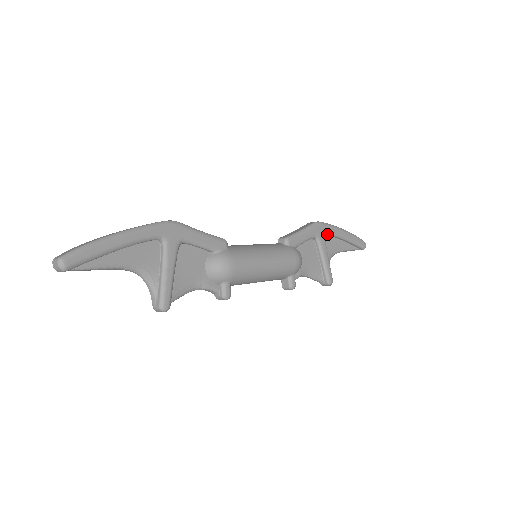
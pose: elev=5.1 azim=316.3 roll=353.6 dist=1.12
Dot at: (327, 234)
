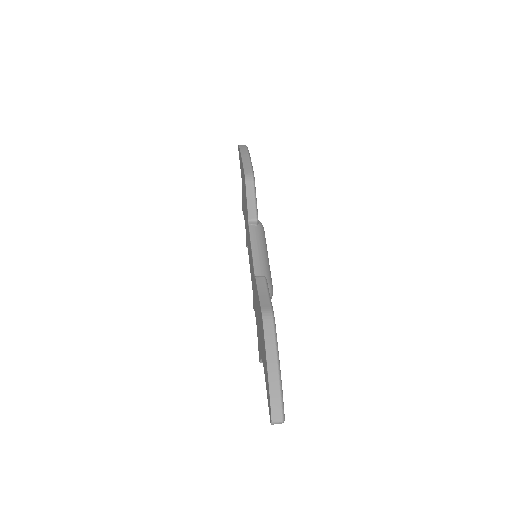
Dot at: occluded
